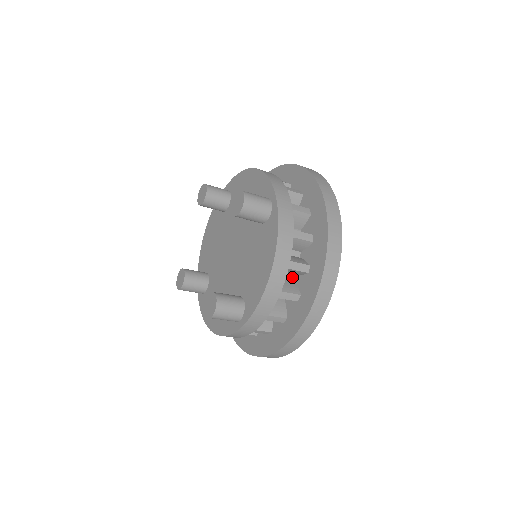
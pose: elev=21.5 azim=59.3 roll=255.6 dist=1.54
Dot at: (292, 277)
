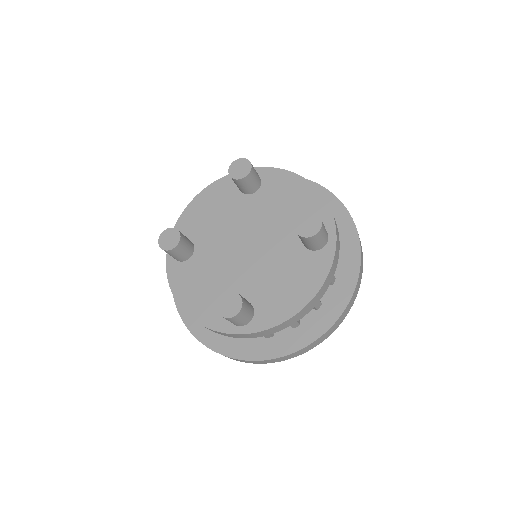
Dot at: occluded
